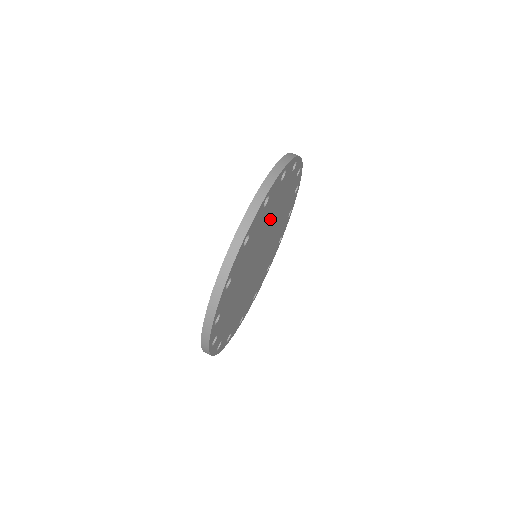
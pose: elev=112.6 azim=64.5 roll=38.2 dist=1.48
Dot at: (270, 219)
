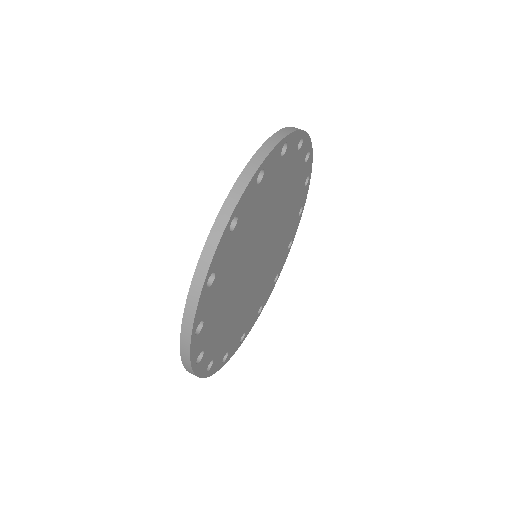
Dot at: (247, 244)
